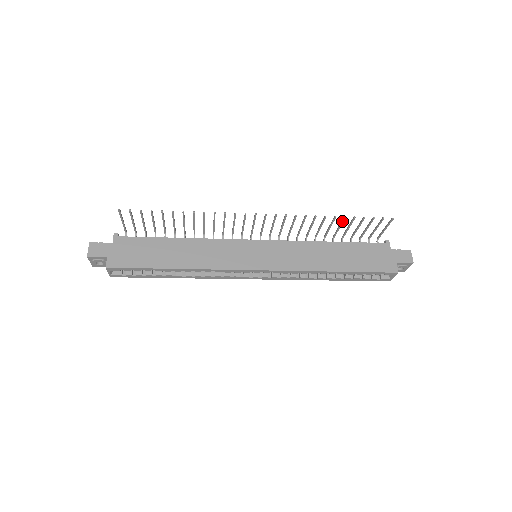
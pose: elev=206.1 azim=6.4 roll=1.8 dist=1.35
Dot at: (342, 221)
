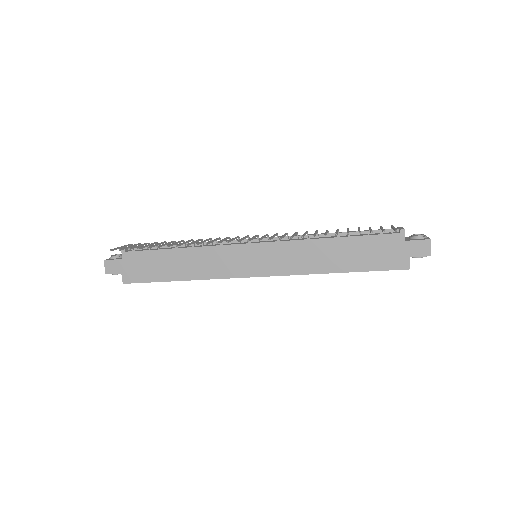
Dot at: occluded
